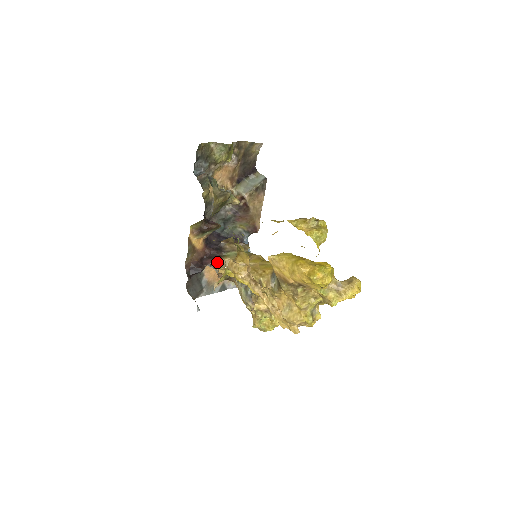
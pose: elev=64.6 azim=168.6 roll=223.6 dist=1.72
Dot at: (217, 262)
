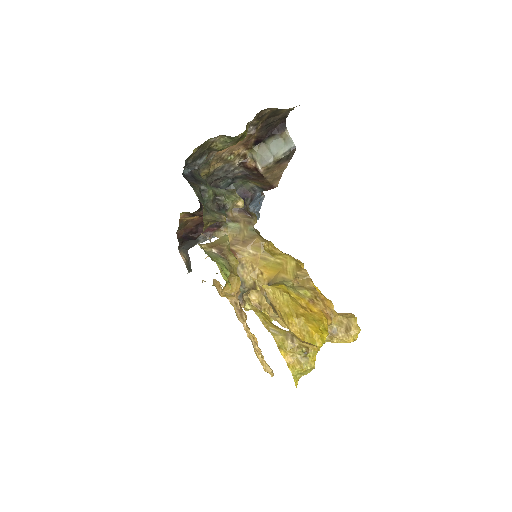
Dot at: (215, 232)
